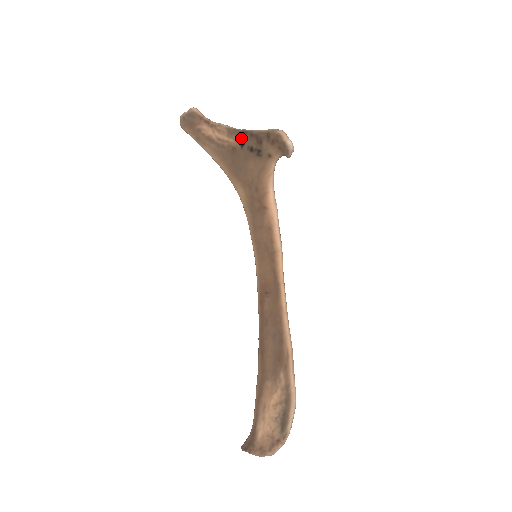
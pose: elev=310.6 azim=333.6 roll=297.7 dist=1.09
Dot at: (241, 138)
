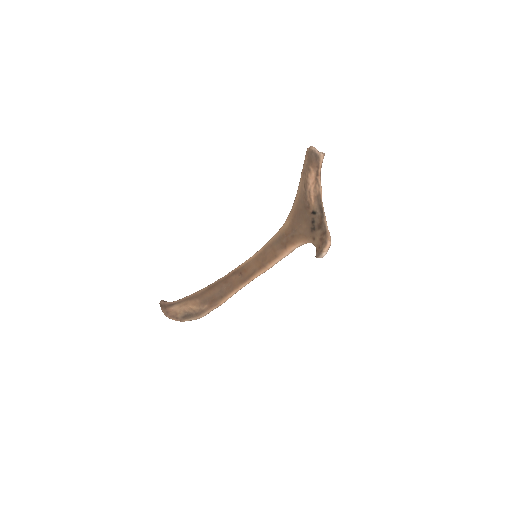
Dot at: (317, 209)
